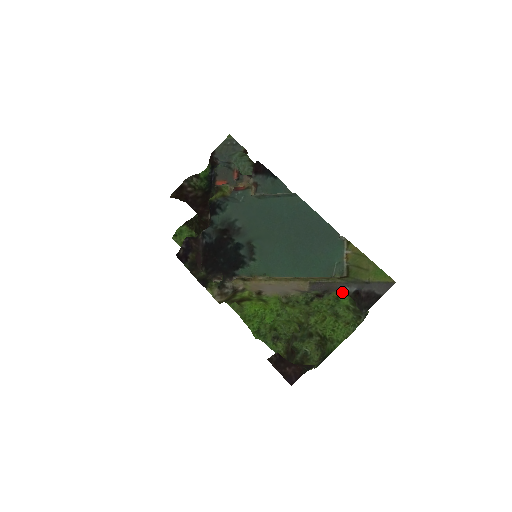
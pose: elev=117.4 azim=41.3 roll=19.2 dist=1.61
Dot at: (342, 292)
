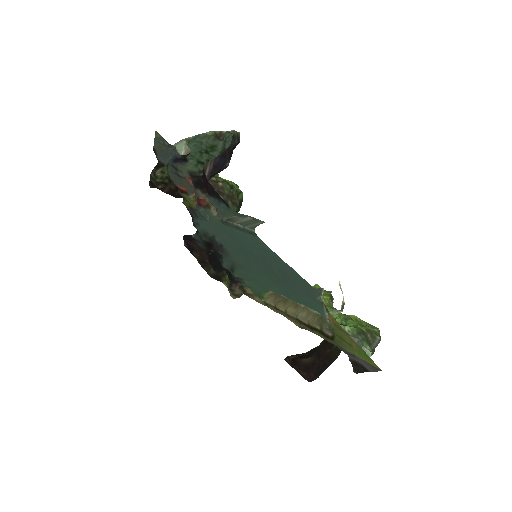
Dot at: occluded
